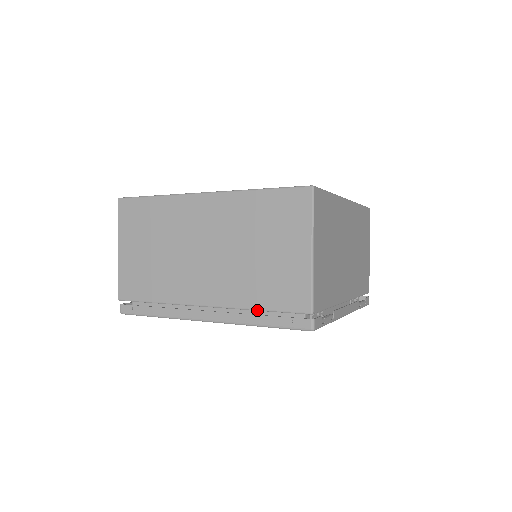
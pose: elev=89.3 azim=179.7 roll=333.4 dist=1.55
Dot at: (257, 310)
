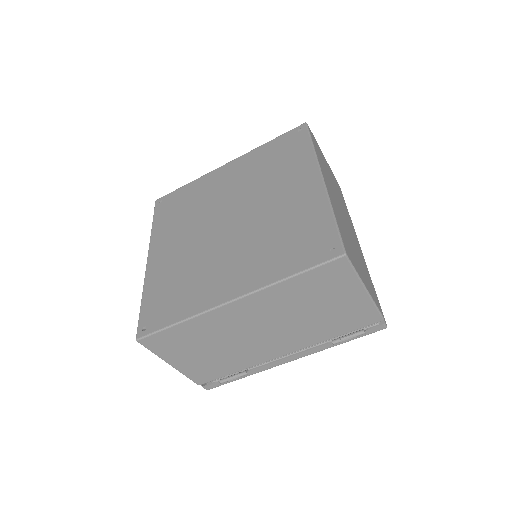
Dot at: occluded
